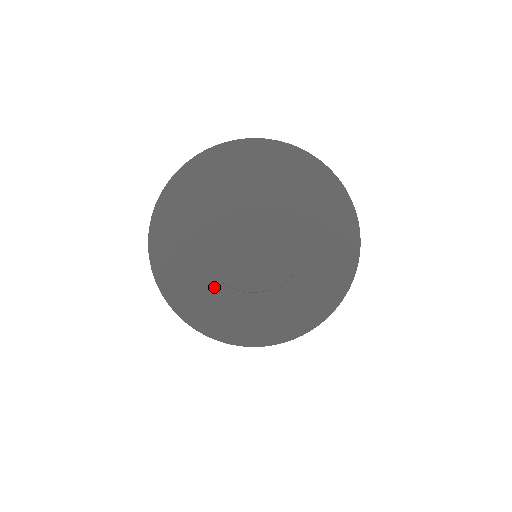
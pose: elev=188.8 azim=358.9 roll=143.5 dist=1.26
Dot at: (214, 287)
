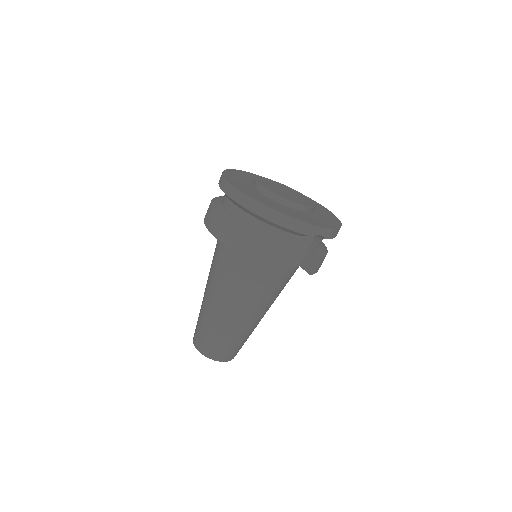
Dot at: (253, 189)
